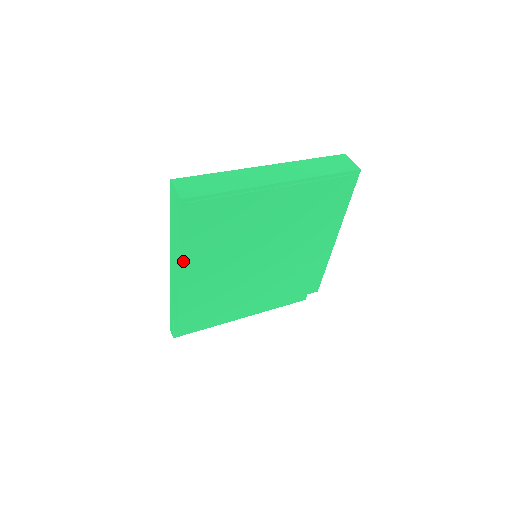
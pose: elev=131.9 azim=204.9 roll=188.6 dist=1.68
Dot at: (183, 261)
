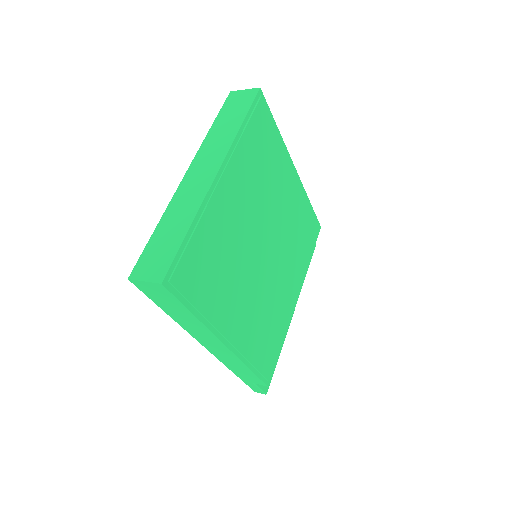
Dot at: (216, 331)
